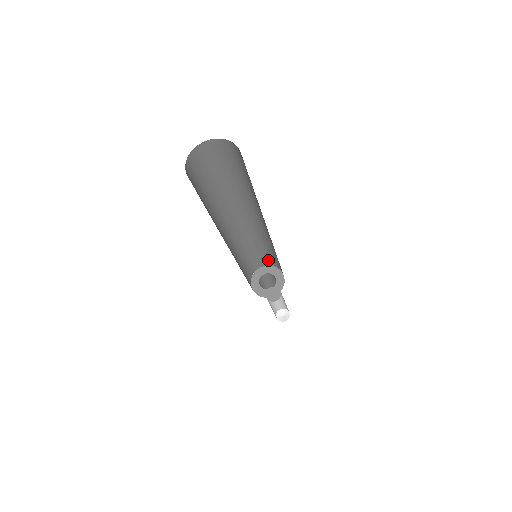
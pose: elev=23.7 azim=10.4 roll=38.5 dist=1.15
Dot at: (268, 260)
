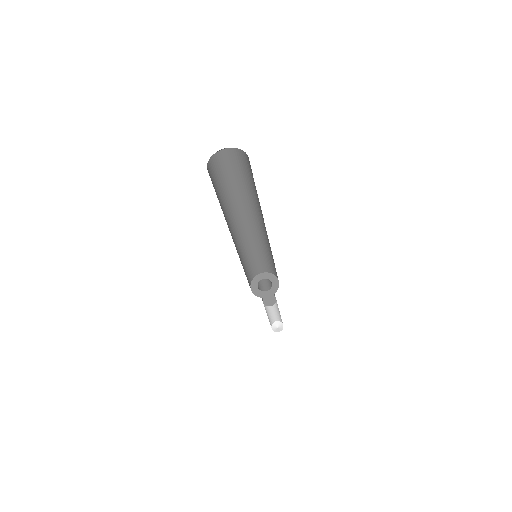
Dot at: (273, 269)
